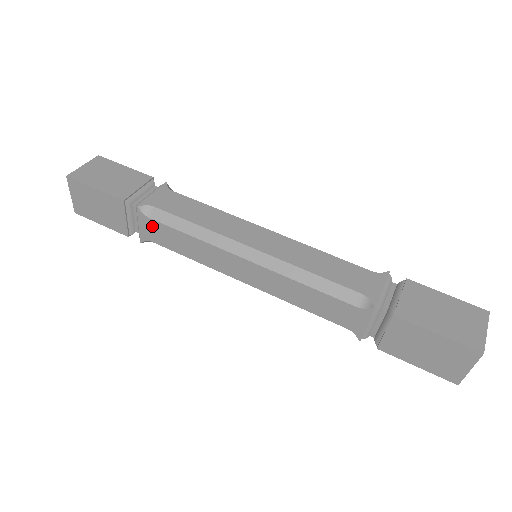
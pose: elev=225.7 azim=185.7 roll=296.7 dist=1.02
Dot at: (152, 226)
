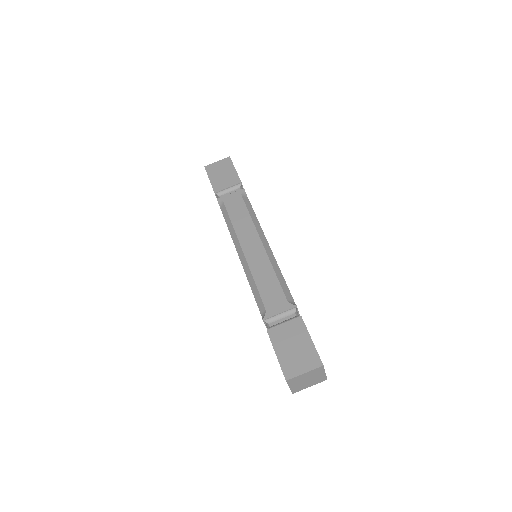
Dot at: occluded
